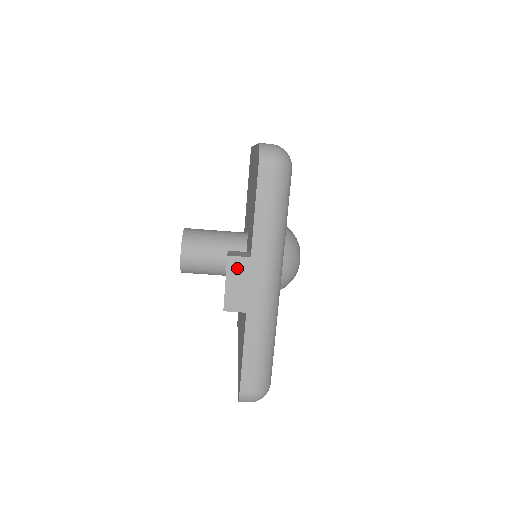
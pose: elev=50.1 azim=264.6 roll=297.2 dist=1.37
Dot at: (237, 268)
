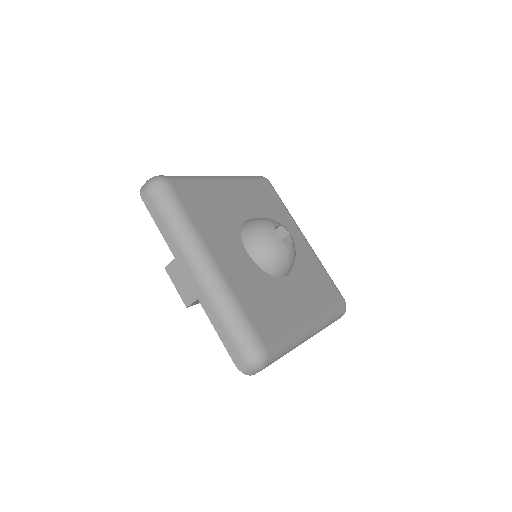
Dot at: (174, 272)
